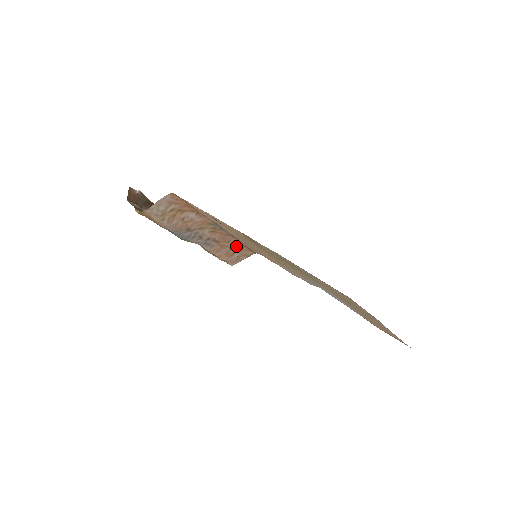
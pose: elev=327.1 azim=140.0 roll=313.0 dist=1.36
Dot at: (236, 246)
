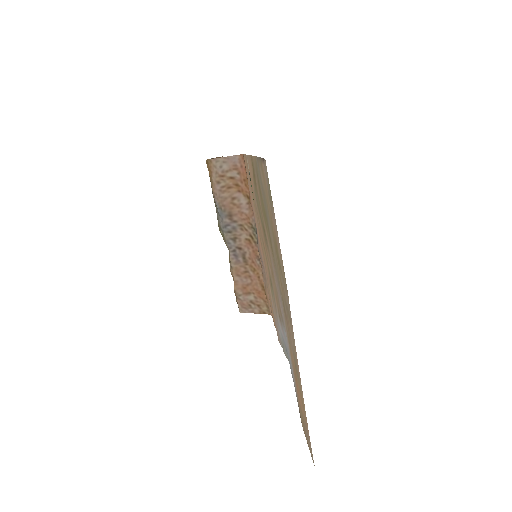
Dot at: (258, 283)
